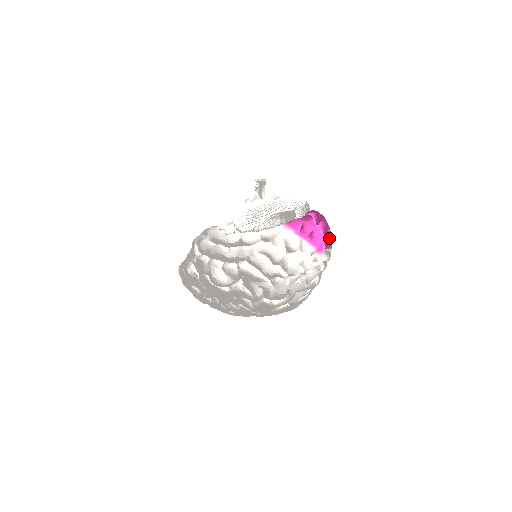
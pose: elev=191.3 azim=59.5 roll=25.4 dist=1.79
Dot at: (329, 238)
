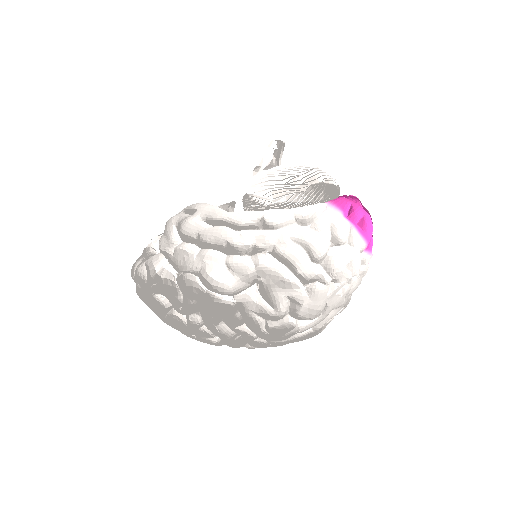
Dot at: occluded
